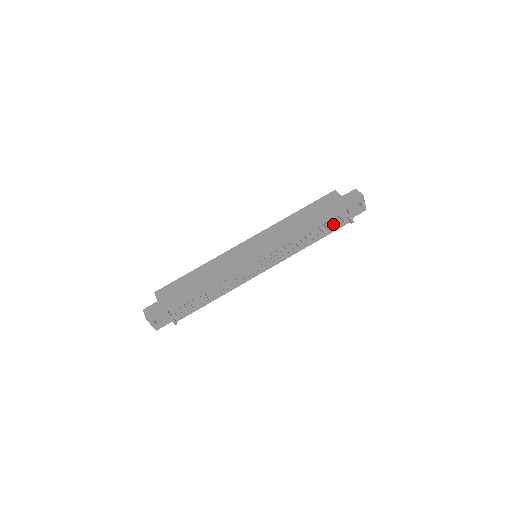
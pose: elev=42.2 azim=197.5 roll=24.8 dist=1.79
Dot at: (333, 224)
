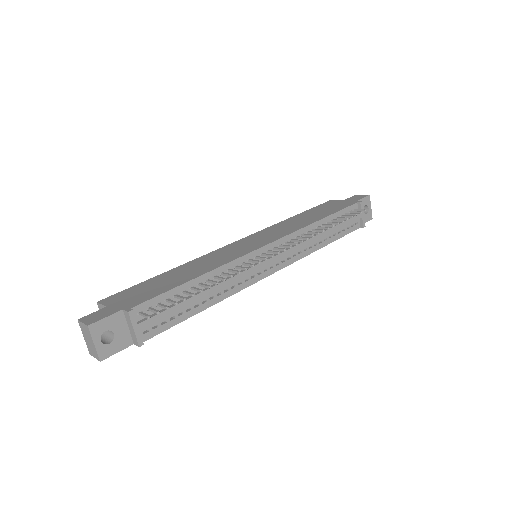
Dot at: occluded
